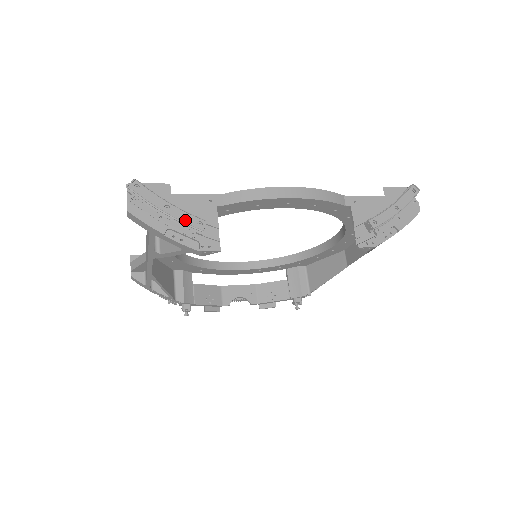
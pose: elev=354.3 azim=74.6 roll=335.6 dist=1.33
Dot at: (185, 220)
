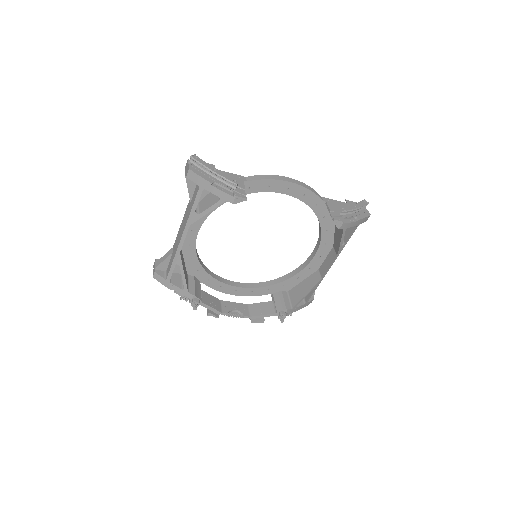
Dot at: (226, 177)
